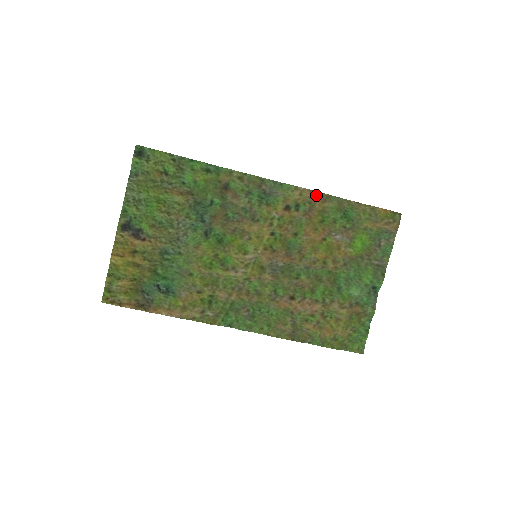
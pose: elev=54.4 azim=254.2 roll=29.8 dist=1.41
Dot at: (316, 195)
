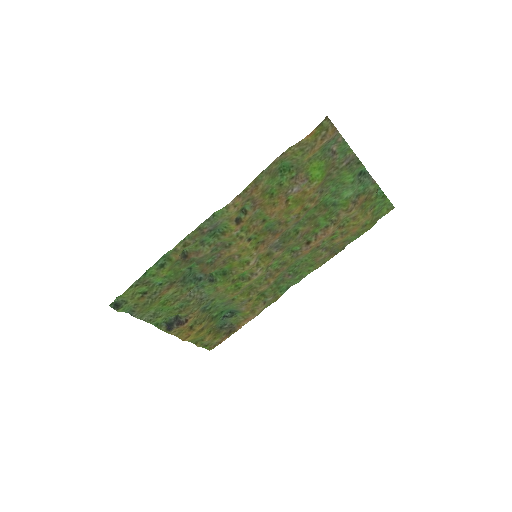
Dot at: (246, 193)
